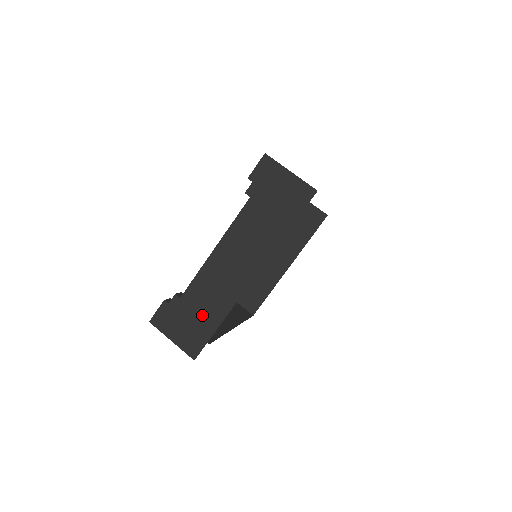
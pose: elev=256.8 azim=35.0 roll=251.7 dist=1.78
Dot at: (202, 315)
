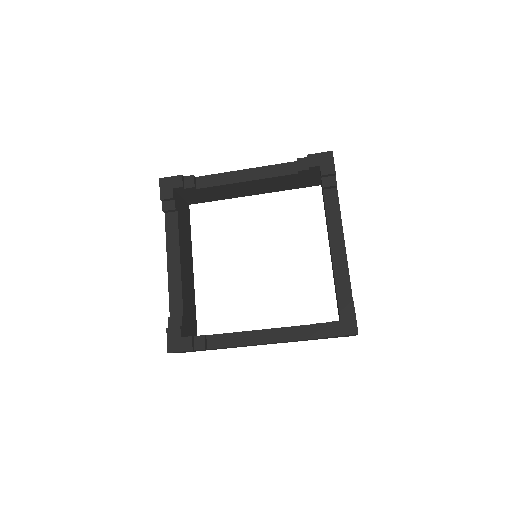
Dot at: occluded
